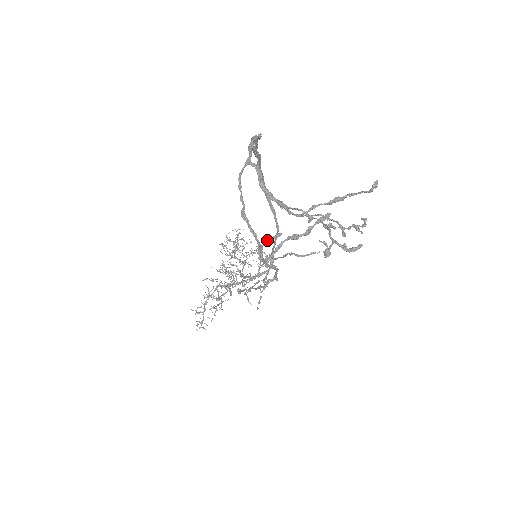
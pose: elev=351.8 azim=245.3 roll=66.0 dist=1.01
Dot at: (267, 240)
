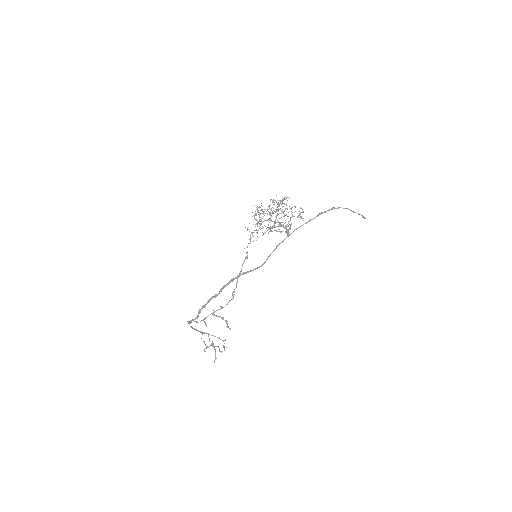
Dot at: (204, 322)
